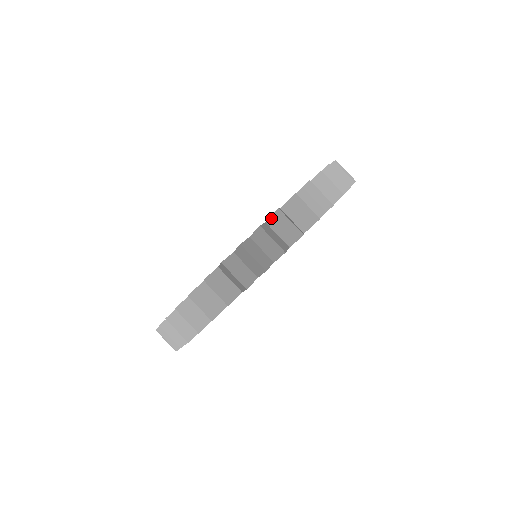
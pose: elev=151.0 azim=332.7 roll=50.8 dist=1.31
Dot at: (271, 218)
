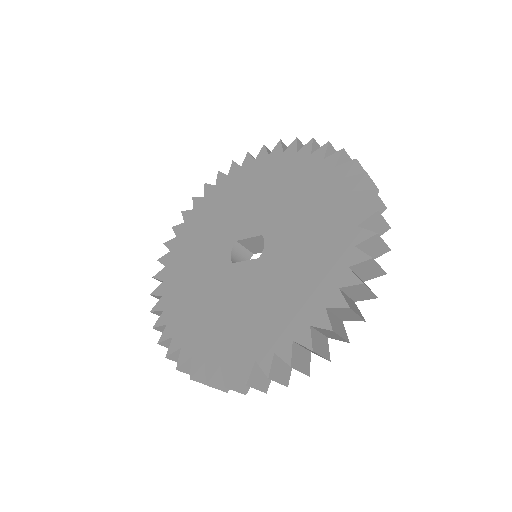
Dot at: (335, 309)
